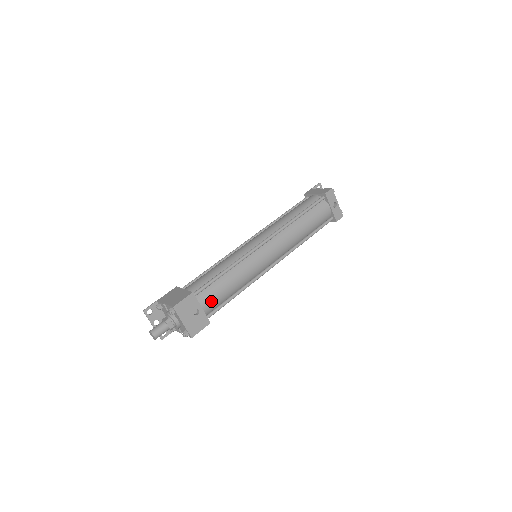
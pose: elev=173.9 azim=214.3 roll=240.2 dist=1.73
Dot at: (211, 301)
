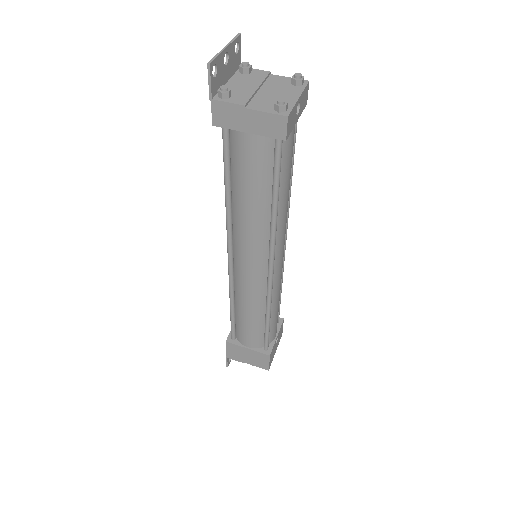
Dot at: (276, 327)
